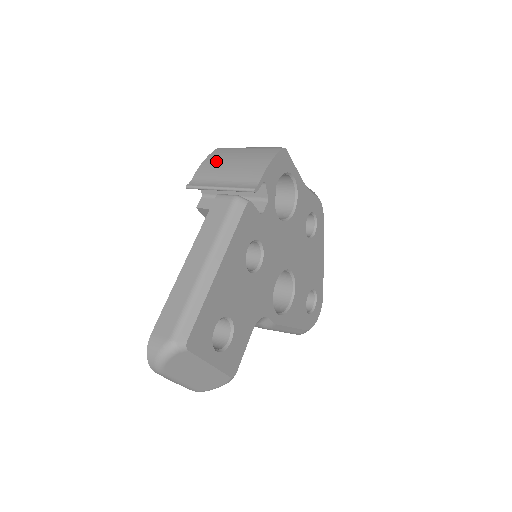
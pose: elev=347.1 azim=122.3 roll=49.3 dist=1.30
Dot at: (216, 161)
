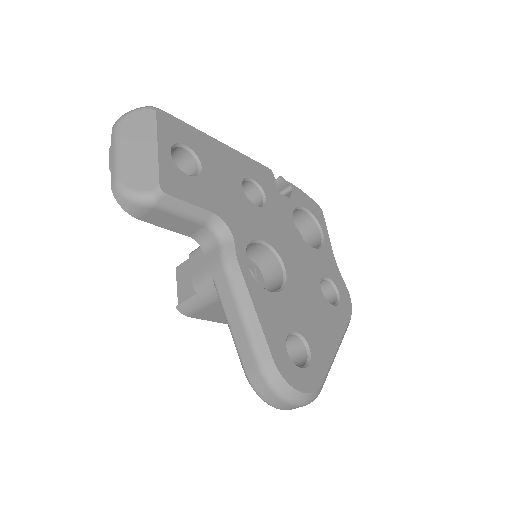
Dot at: occluded
